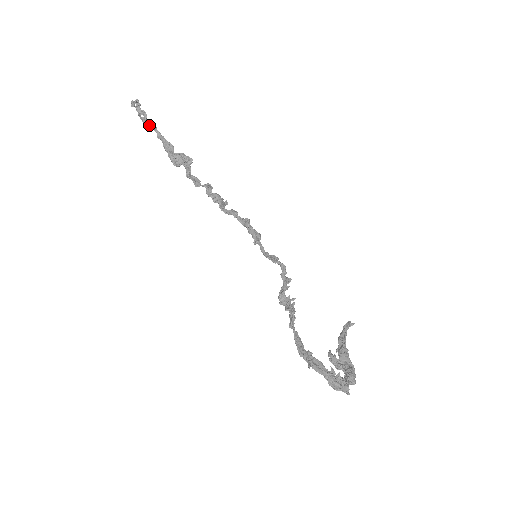
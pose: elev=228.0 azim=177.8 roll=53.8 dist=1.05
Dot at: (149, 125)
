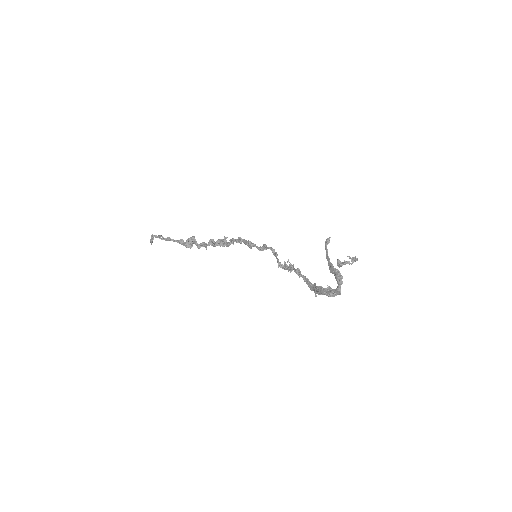
Dot at: (167, 240)
